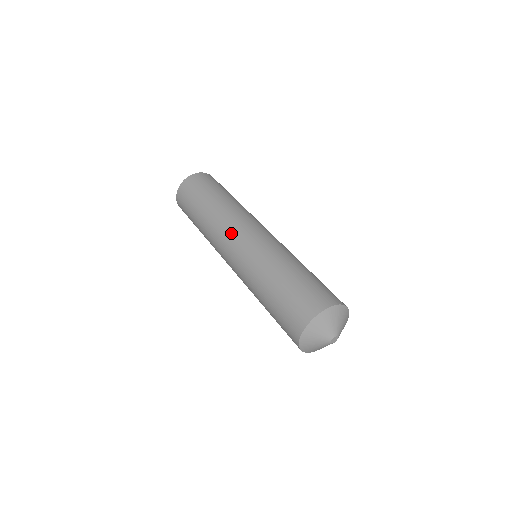
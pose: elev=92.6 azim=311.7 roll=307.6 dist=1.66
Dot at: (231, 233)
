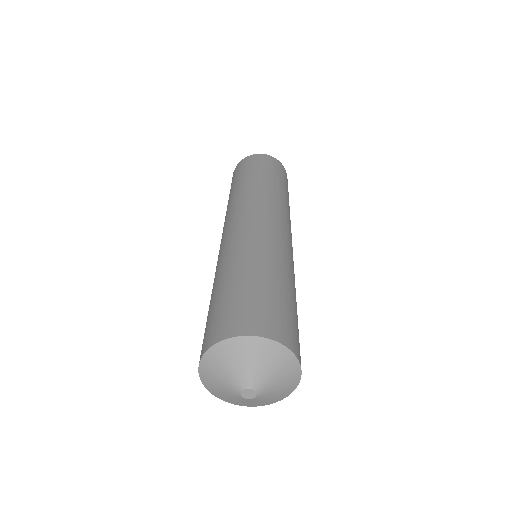
Dot at: (224, 227)
